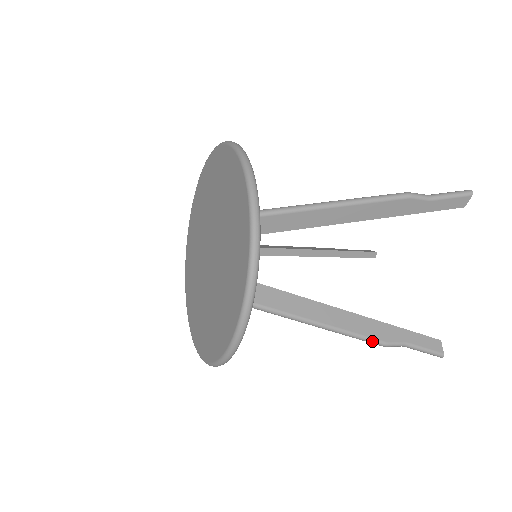
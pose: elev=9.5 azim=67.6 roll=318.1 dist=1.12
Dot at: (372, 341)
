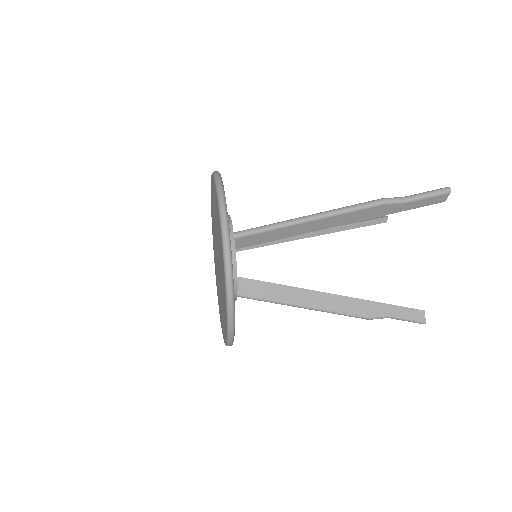
Dot at: (357, 317)
